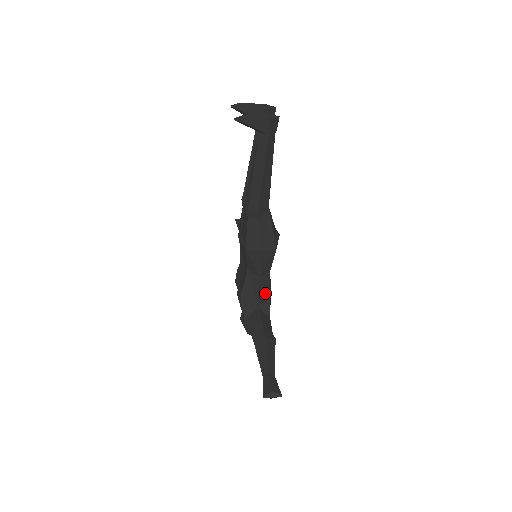
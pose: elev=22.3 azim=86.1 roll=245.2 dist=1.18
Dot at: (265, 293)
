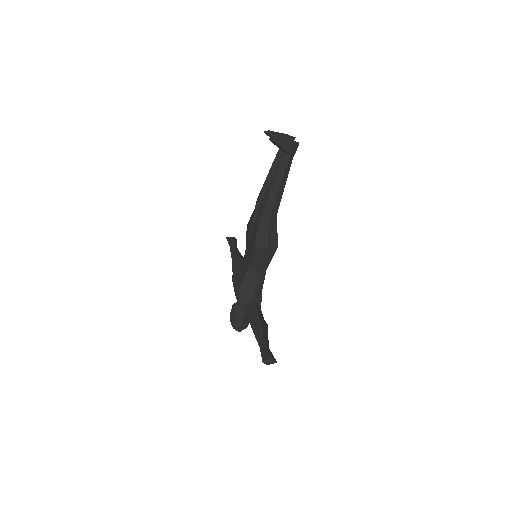
Dot at: (260, 287)
